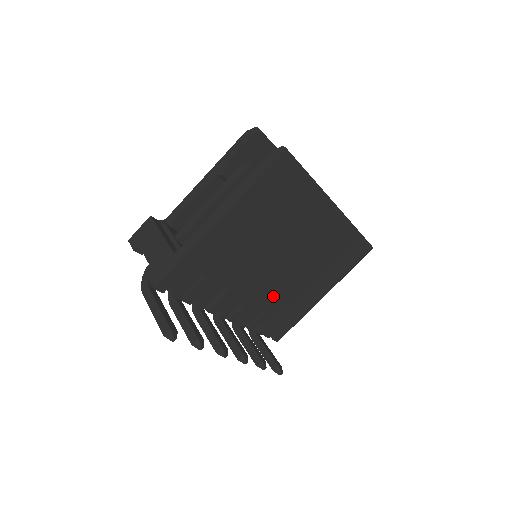
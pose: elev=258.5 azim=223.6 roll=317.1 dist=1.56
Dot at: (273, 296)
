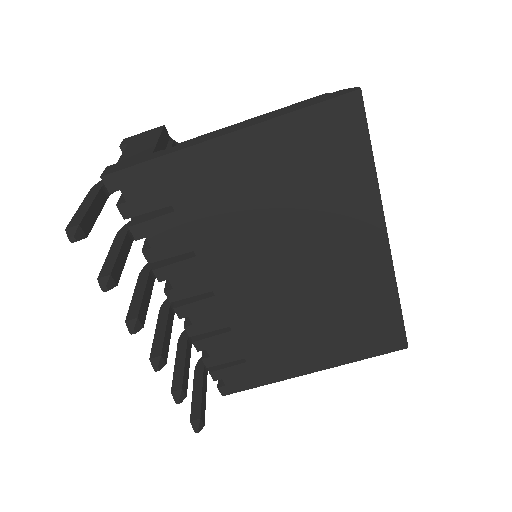
Dot at: (247, 317)
